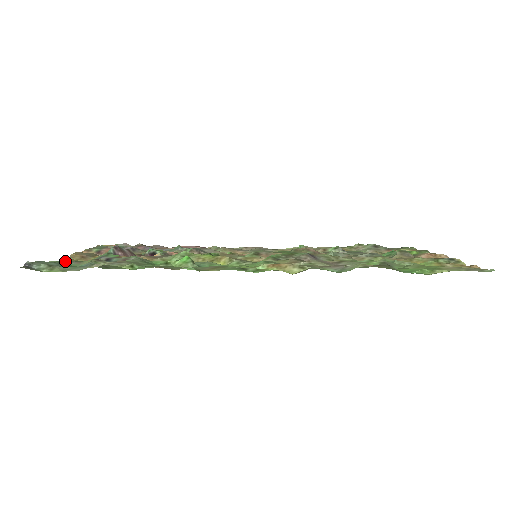
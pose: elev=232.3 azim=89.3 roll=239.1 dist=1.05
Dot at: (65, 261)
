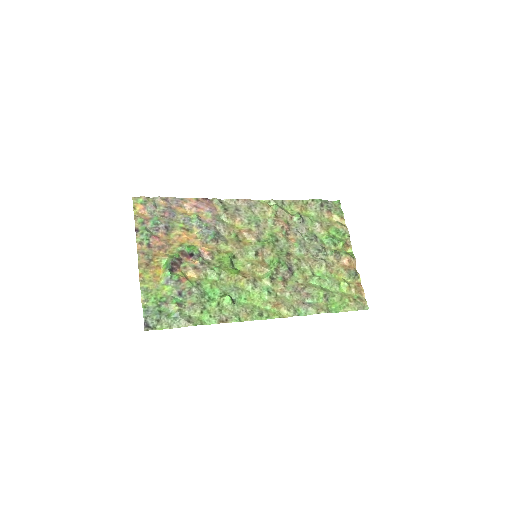
Dot at: (158, 304)
